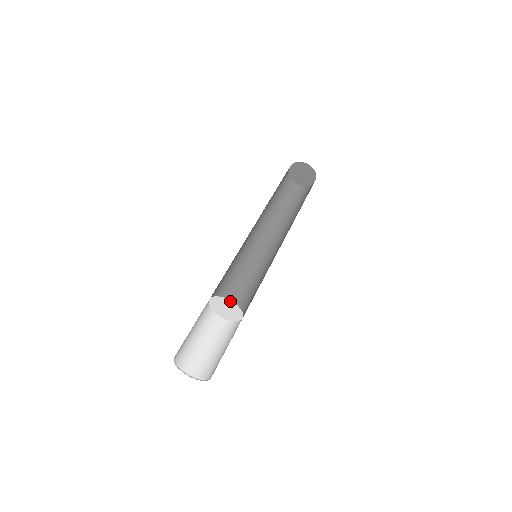
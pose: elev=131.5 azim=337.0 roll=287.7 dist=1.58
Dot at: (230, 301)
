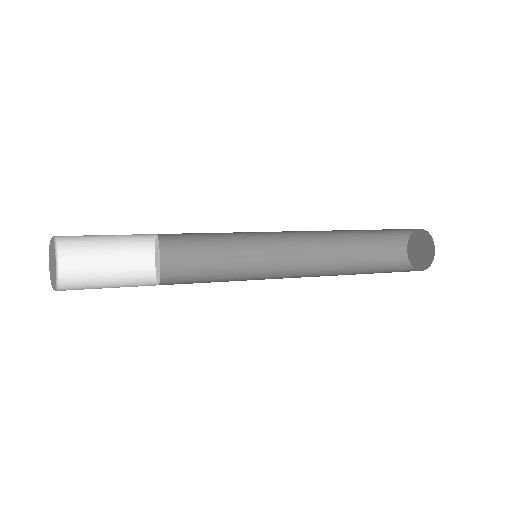
Dot at: occluded
